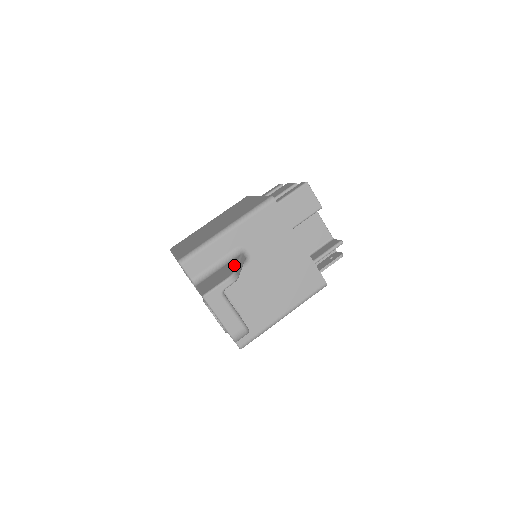
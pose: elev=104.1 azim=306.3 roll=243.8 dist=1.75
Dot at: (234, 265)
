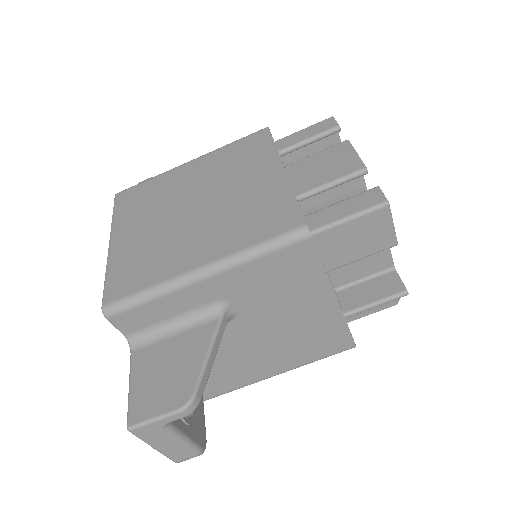
Dot at: (199, 361)
